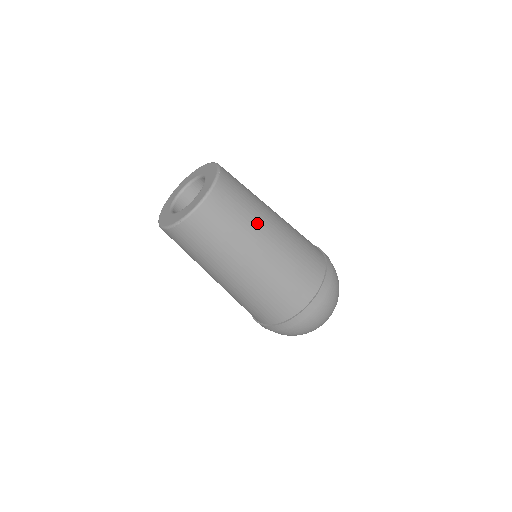
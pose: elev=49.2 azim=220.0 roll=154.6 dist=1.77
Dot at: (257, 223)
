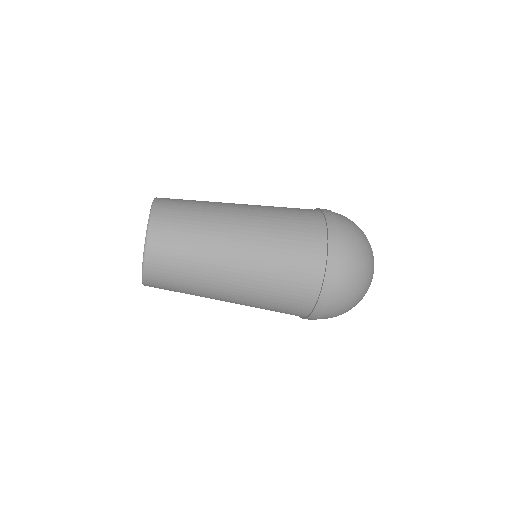
Dot at: (217, 206)
